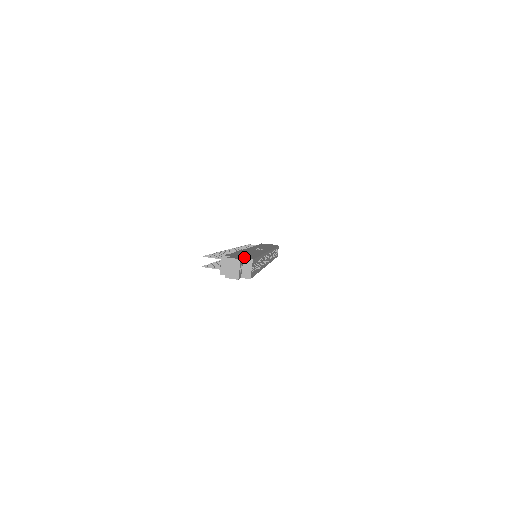
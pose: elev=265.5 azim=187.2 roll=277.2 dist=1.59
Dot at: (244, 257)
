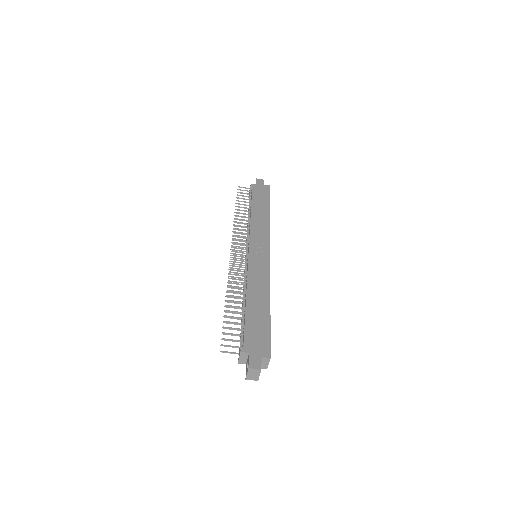
Dot at: (261, 349)
